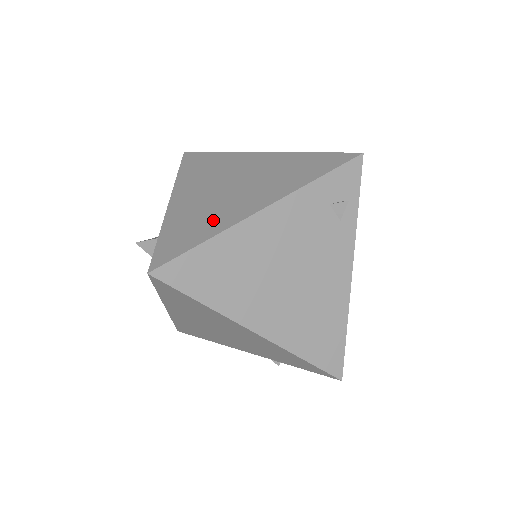
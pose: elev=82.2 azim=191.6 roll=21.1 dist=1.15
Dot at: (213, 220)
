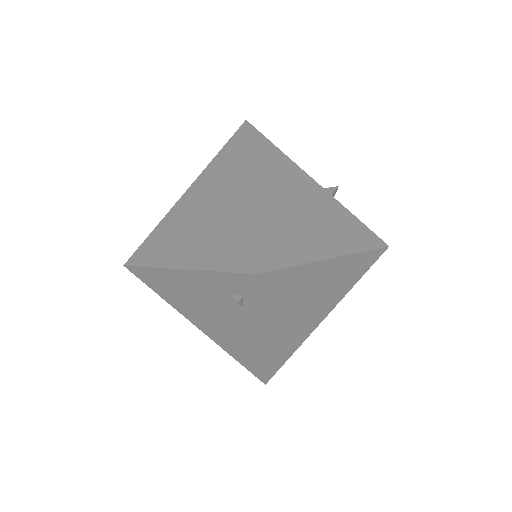
Dot at: (165, 249)
